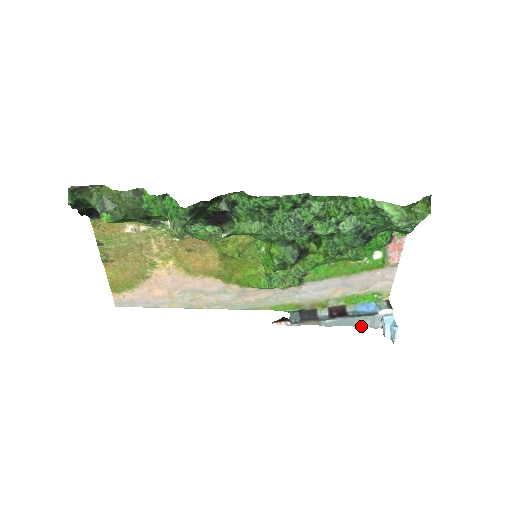
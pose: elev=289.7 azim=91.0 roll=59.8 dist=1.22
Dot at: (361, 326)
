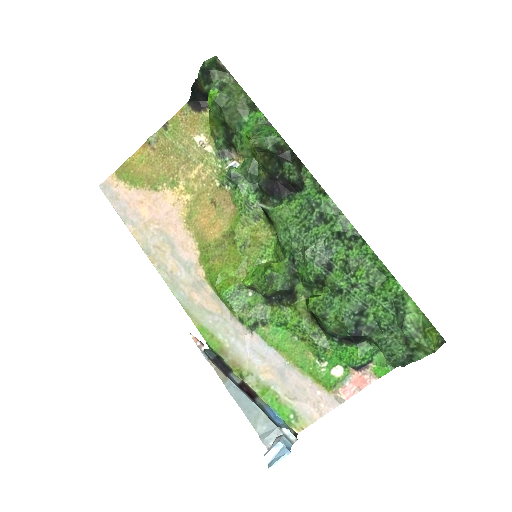
Dot at: (253, 425)
